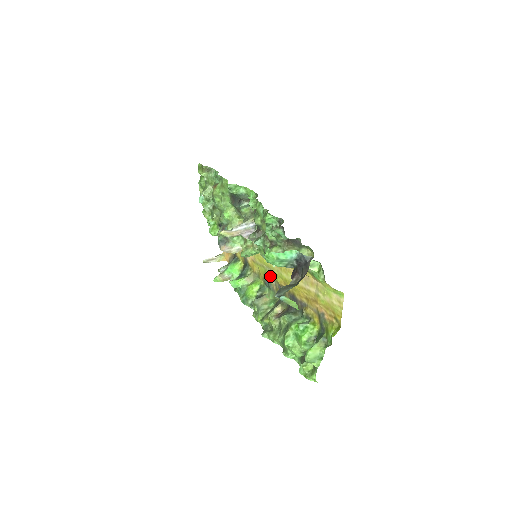
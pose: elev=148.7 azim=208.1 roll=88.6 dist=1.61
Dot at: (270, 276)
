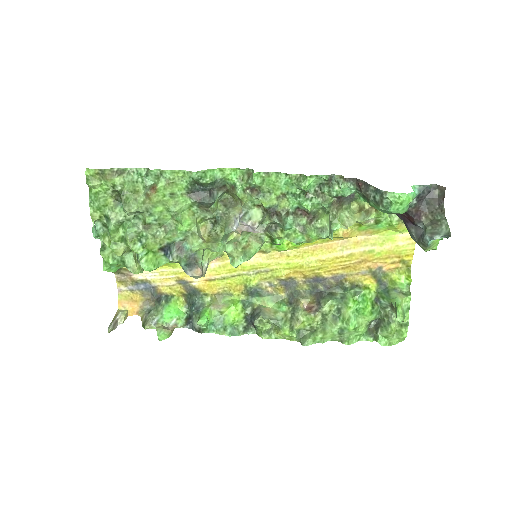
Dot at: (259, 279)
